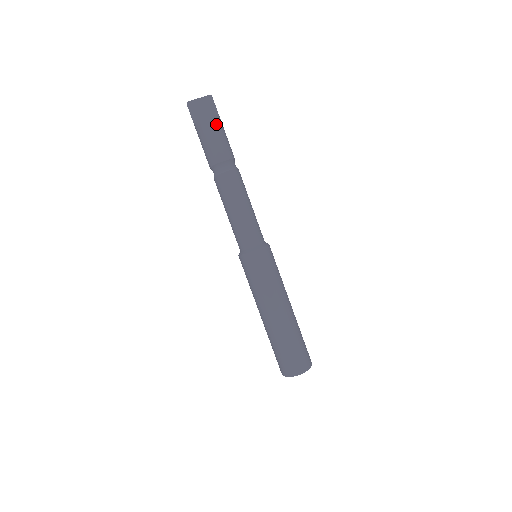
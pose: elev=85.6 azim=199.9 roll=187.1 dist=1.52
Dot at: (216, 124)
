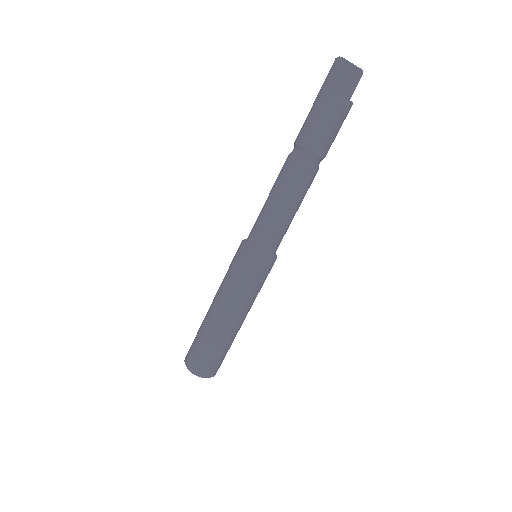
Dot at: (347, 113)
